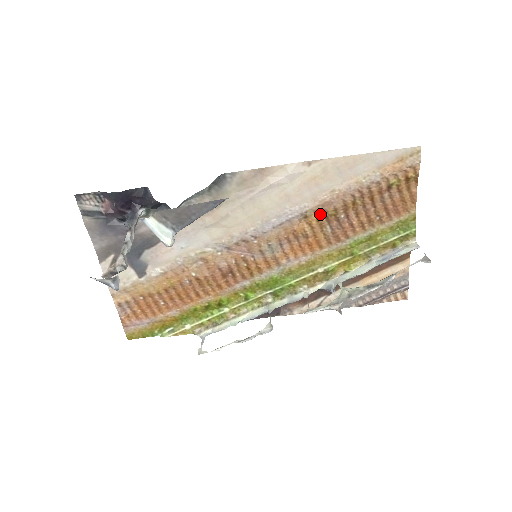
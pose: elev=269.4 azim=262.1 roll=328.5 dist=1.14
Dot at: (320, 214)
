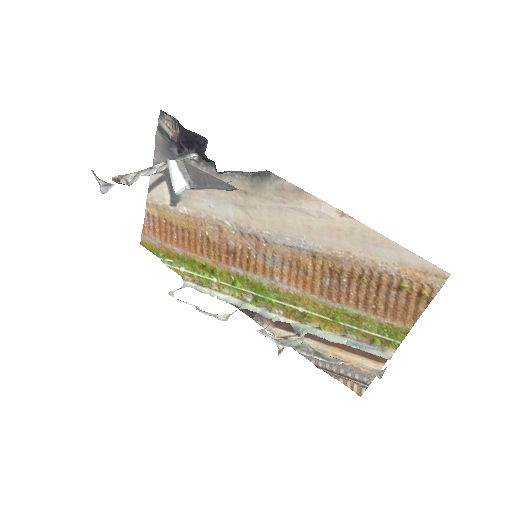
Dot at: (327, 263)
